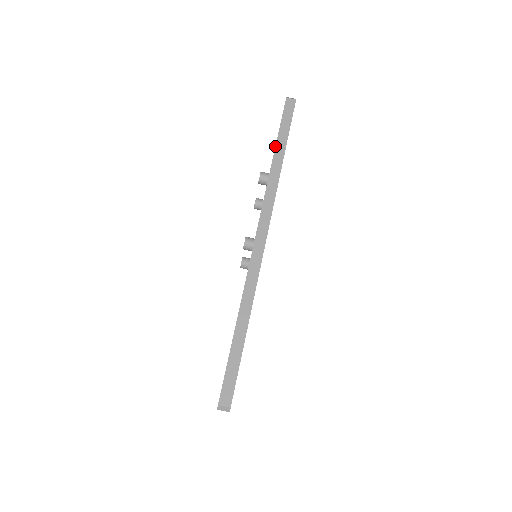
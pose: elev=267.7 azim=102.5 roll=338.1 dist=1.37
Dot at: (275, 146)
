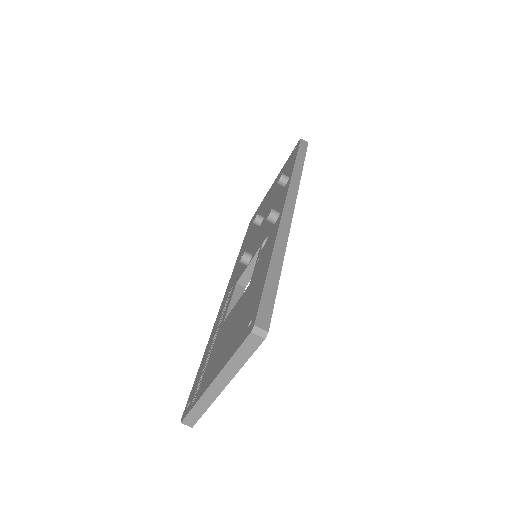
Dot at: (295, 160)
